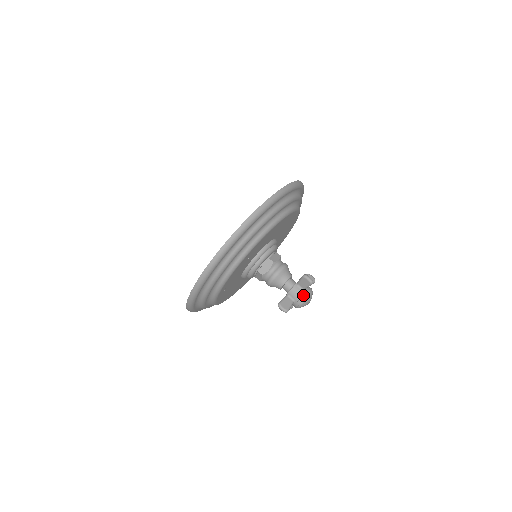
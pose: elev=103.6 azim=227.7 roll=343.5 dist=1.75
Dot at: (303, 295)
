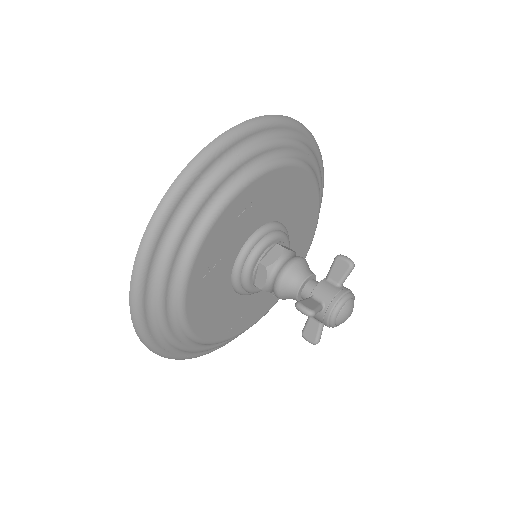
Dot at: (339, 292)
